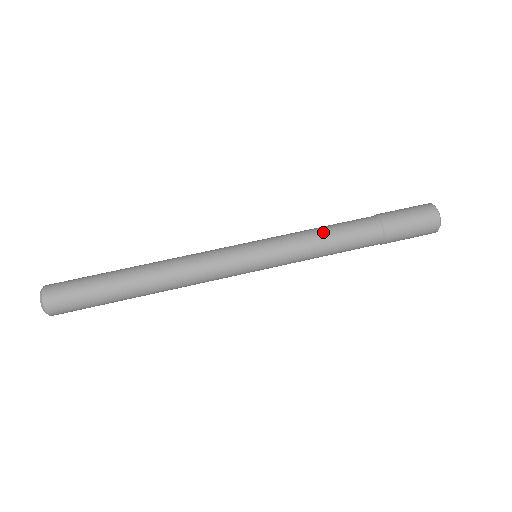
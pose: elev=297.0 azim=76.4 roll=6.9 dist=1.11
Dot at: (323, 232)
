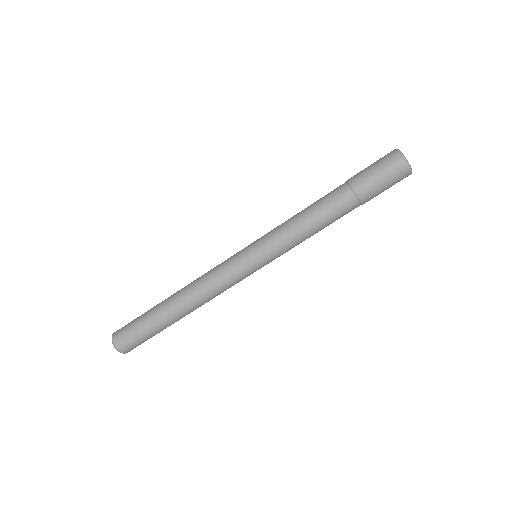
Dot at: (304, 219)
